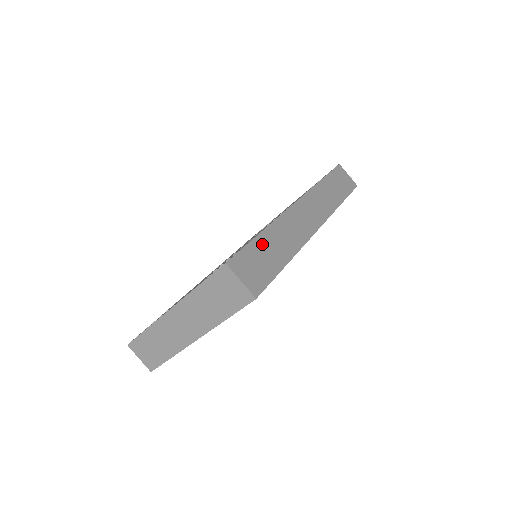
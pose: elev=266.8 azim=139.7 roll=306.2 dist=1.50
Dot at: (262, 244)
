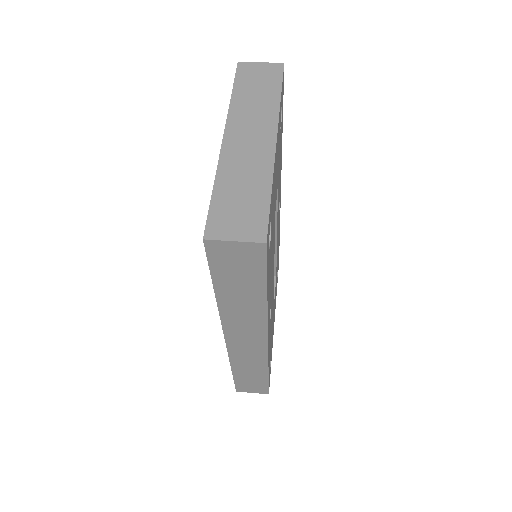
Dot at: occluded
